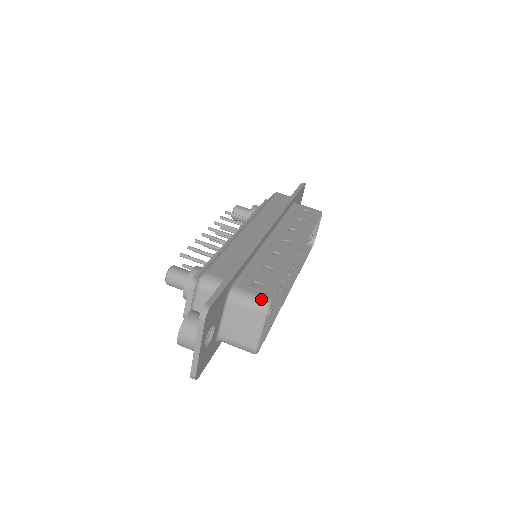
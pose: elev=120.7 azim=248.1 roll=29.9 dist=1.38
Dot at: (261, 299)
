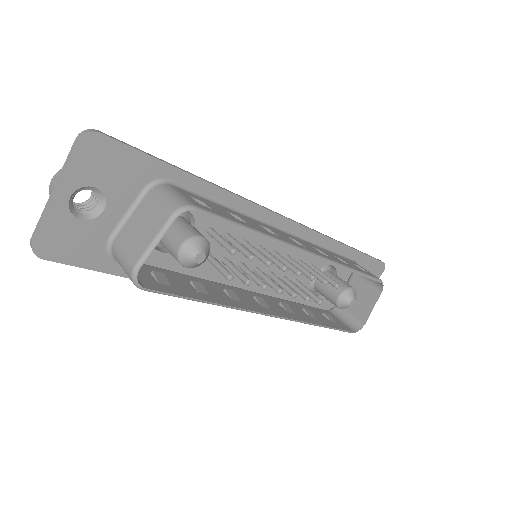
Dot at: (183, 199)
